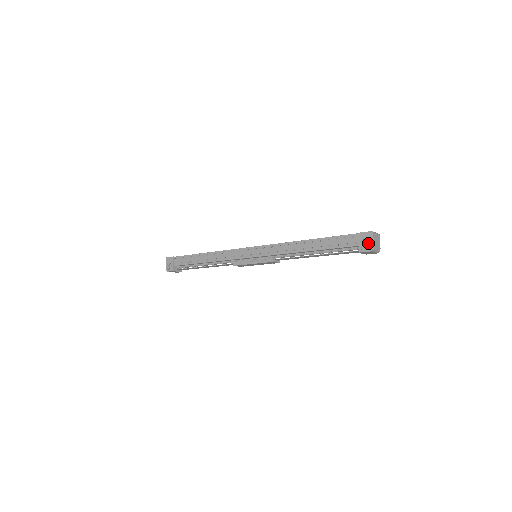
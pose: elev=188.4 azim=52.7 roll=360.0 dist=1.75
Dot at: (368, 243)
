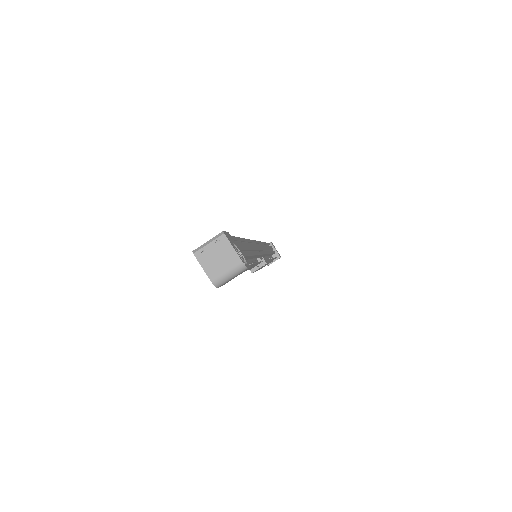
Dot at: (207, 273)
